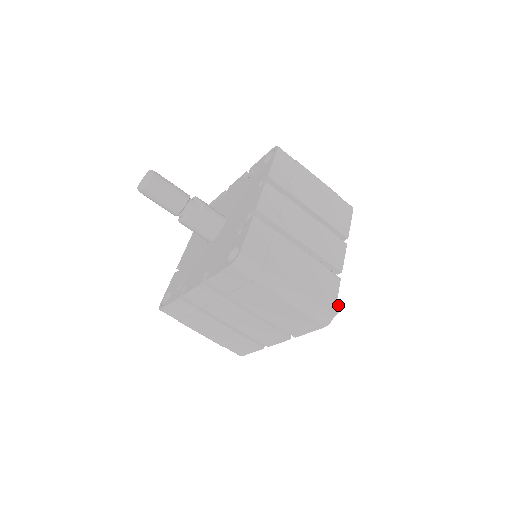
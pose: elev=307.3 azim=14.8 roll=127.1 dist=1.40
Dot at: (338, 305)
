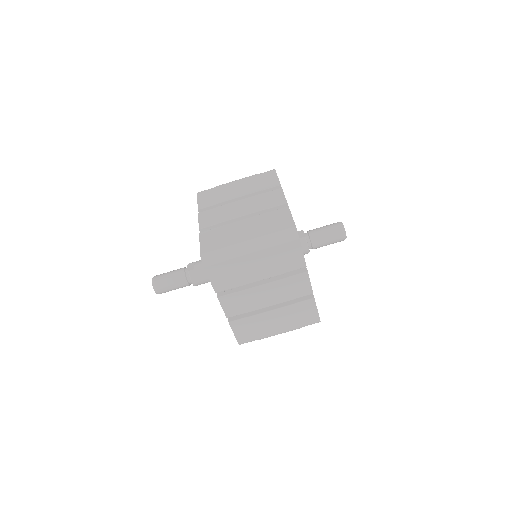
Dot at: (338, 225)
